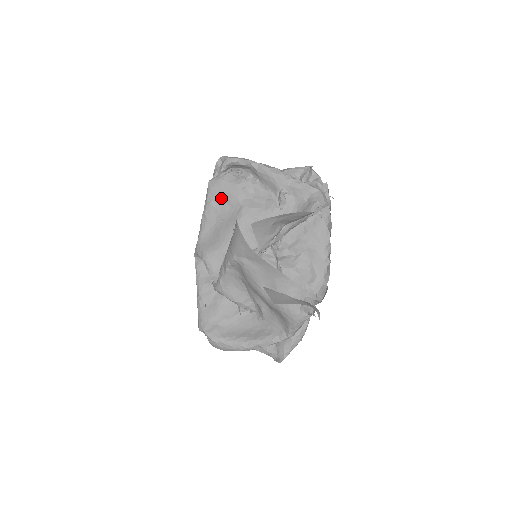
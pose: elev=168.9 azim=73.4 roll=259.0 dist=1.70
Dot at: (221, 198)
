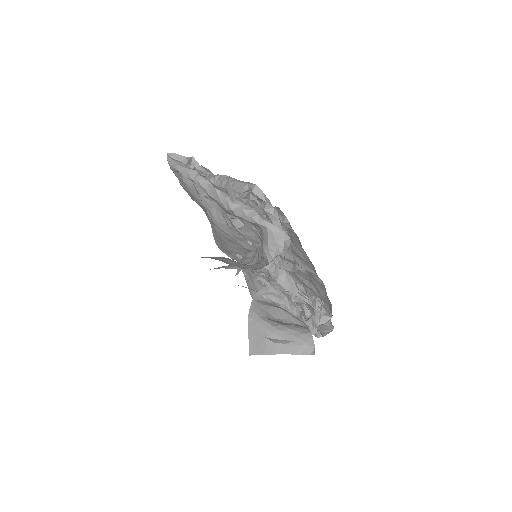
Dot at: (194, 198)
